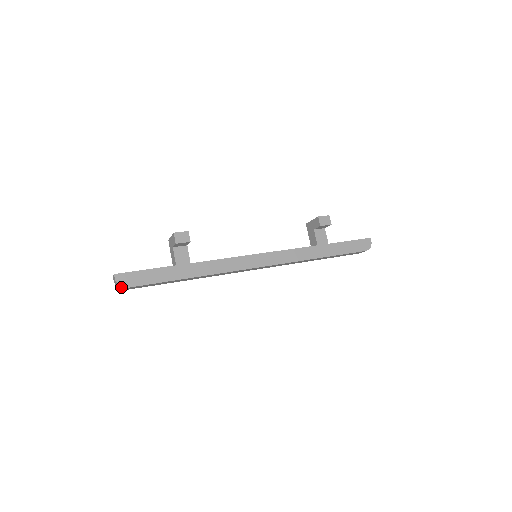
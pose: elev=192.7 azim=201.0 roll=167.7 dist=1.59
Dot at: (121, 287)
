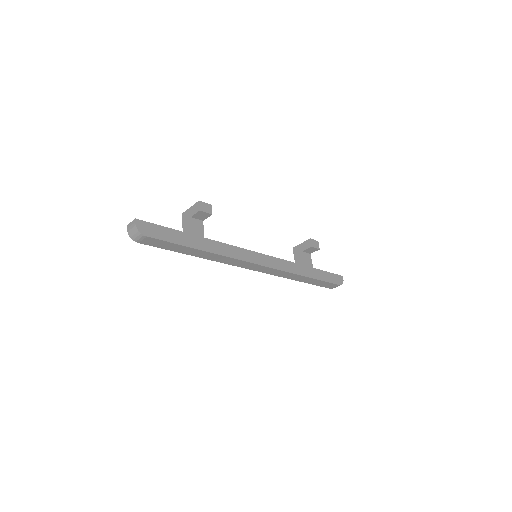
Dot at: (138, 235)
